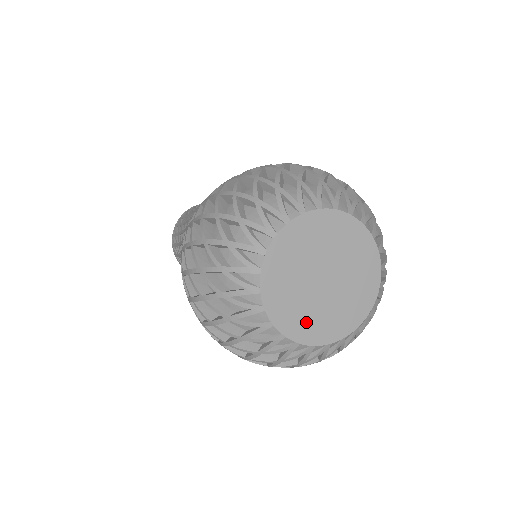
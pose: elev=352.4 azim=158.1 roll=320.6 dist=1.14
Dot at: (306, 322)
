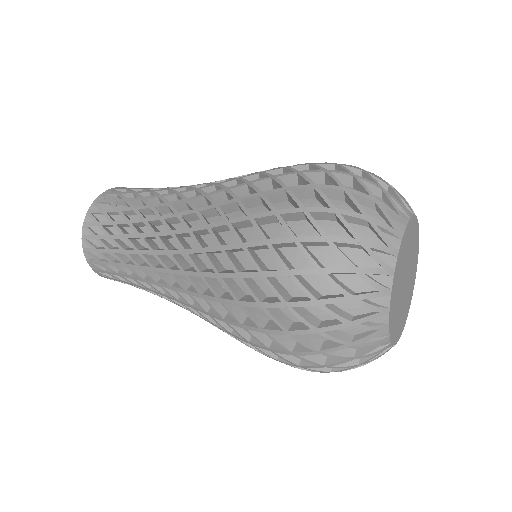
Dot at: (398, 324)
